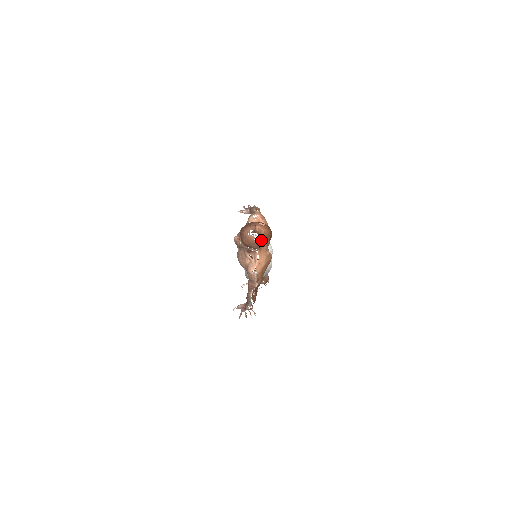
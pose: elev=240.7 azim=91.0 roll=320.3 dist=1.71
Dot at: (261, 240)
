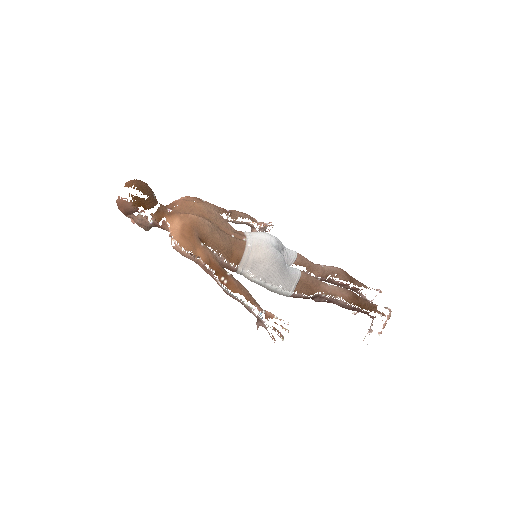
Dot at: (171, 209)
